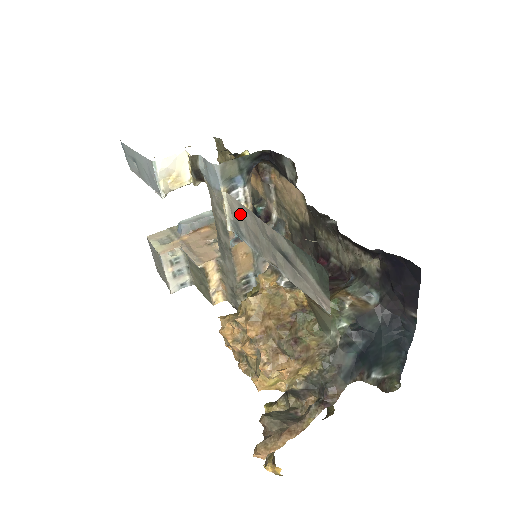
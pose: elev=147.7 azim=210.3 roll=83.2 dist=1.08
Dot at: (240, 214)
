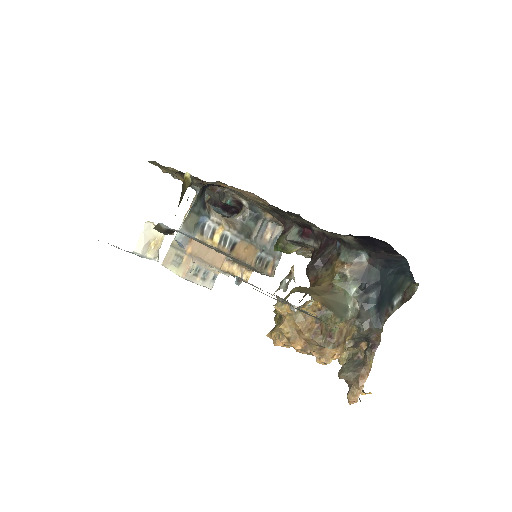
Dot at: occluded
